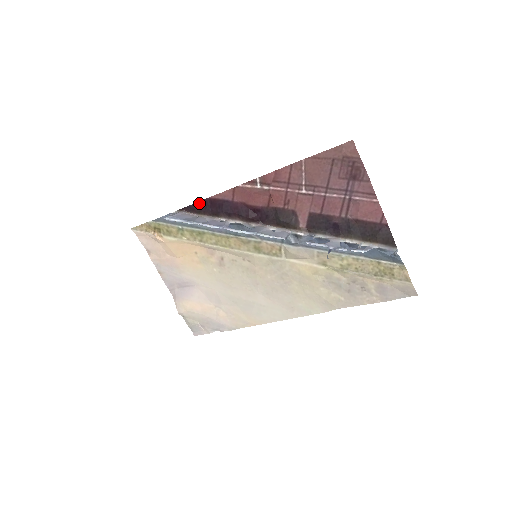
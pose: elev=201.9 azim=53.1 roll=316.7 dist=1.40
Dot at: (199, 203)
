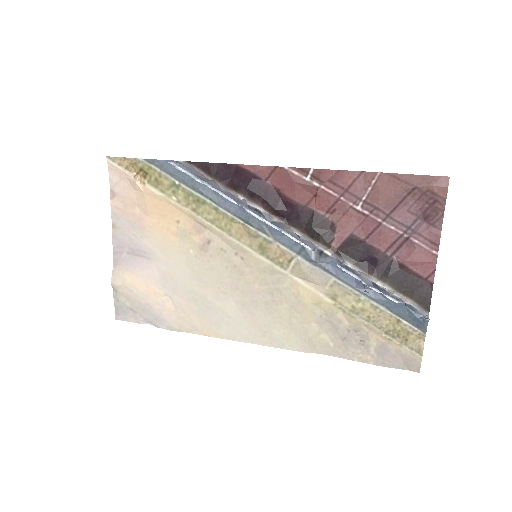
Dot at: (220, 165)
